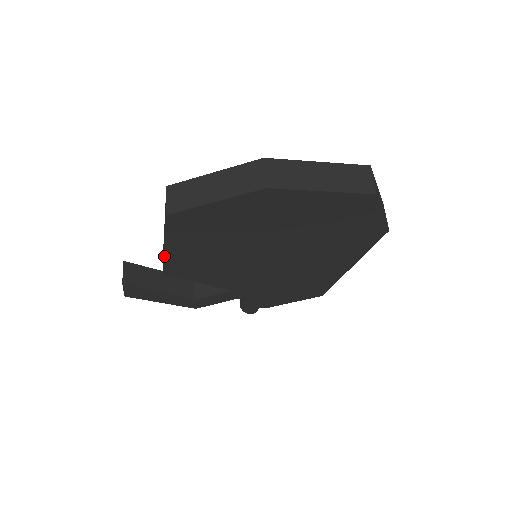
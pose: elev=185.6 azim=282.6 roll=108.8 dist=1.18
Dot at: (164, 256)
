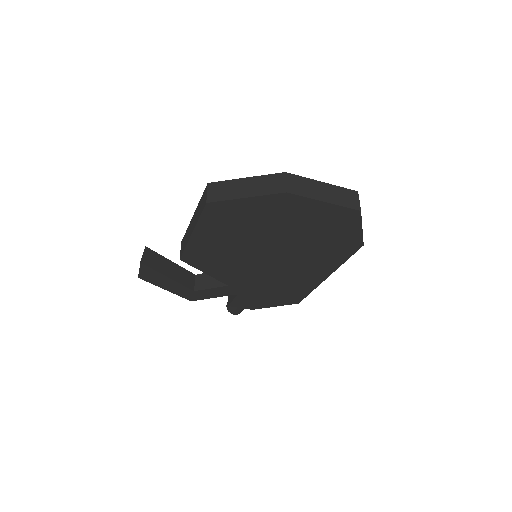
Dot at: (188, 241)
